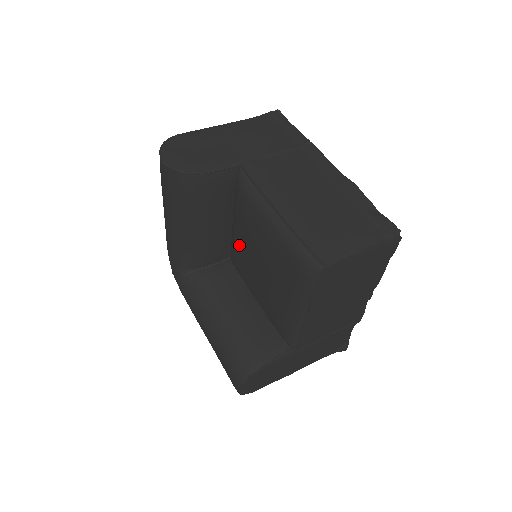
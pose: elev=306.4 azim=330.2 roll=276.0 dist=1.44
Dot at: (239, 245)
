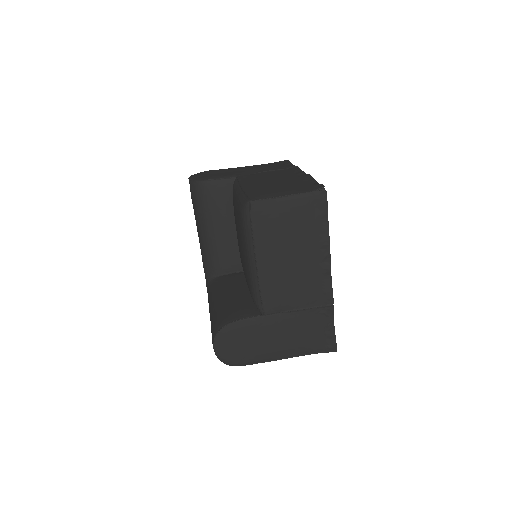
Dot at: occluded
